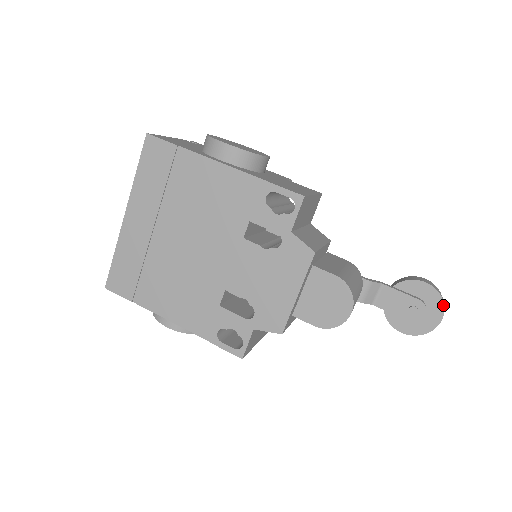
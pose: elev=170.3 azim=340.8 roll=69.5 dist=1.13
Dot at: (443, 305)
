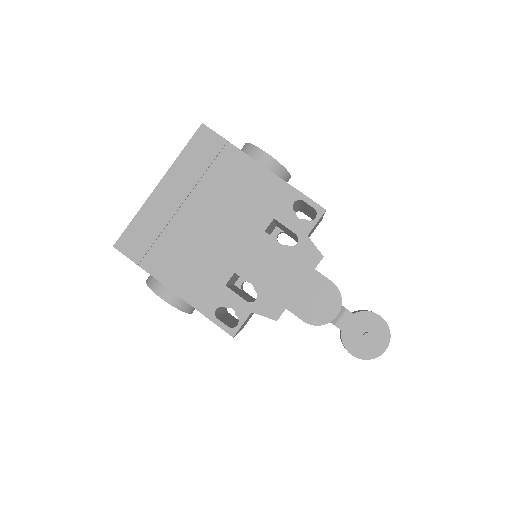
Dot at: (390, 337)
